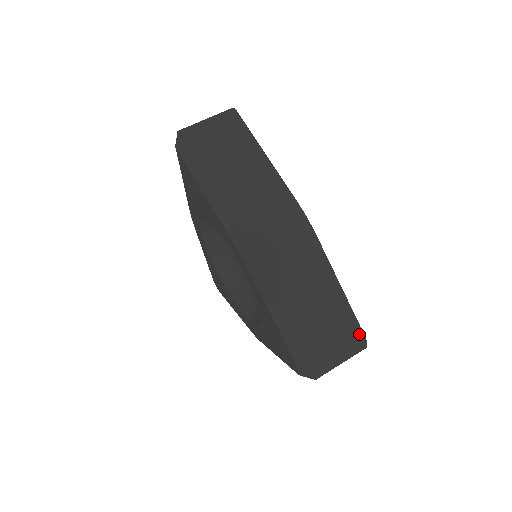
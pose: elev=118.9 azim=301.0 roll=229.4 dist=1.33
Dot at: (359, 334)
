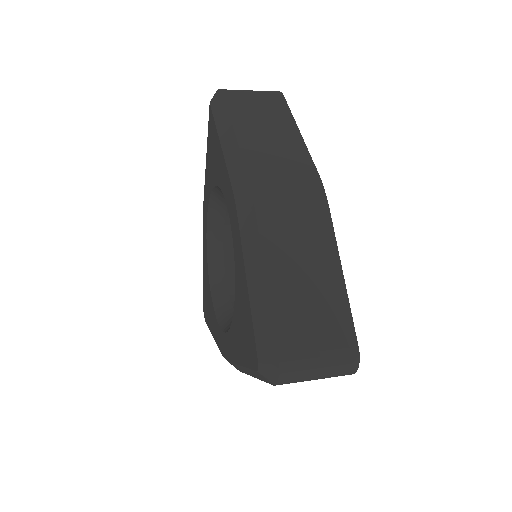
Dot at: (351, 342)
